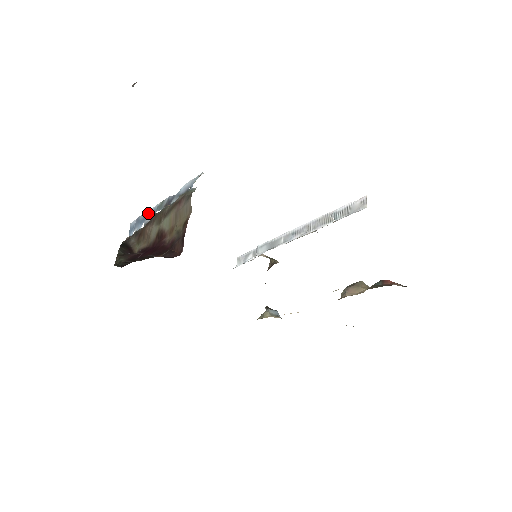
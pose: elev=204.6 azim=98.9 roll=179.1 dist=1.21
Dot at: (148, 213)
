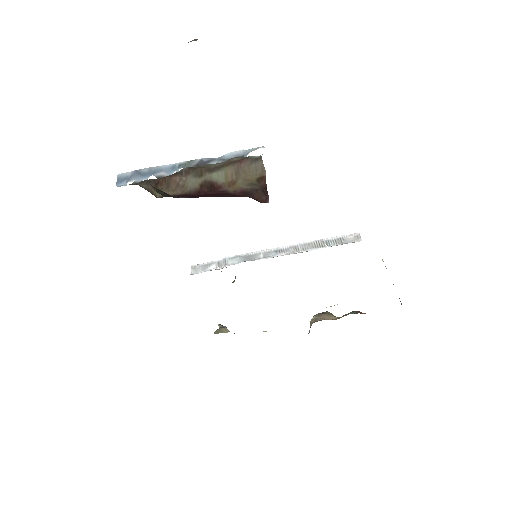
Dot at: (160, 168)
